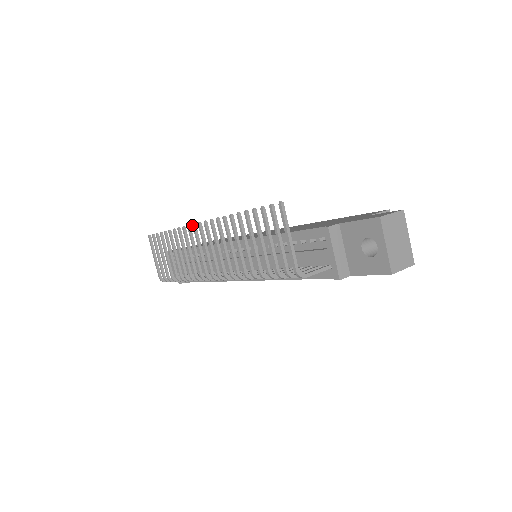
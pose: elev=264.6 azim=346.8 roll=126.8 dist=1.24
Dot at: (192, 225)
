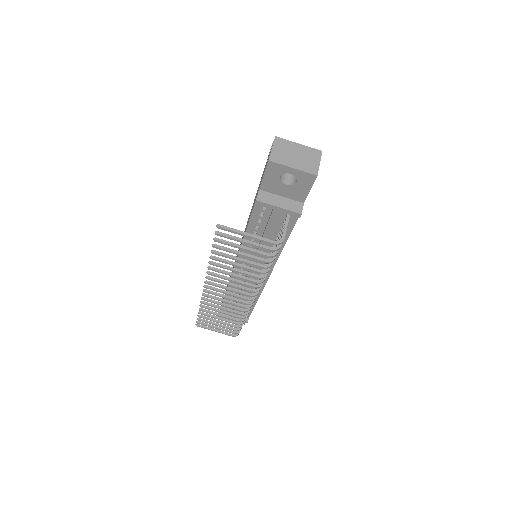
Dot at: occluded
